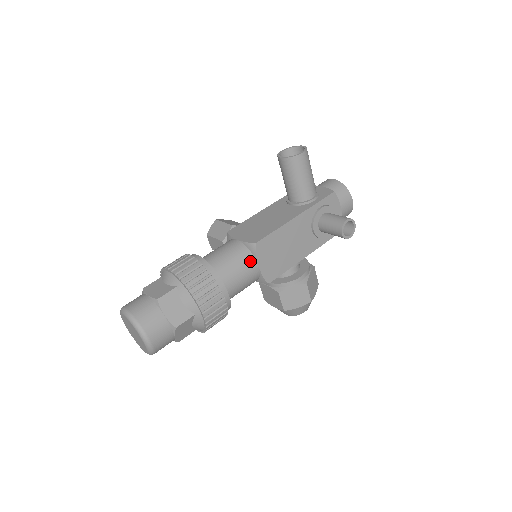
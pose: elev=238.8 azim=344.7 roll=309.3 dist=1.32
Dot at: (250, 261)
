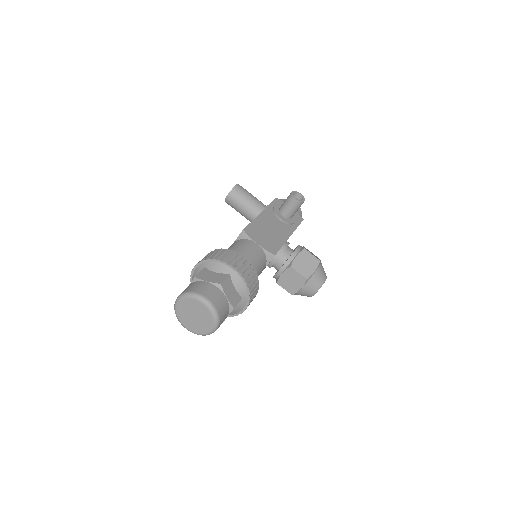
Dot at: (248, 242)
